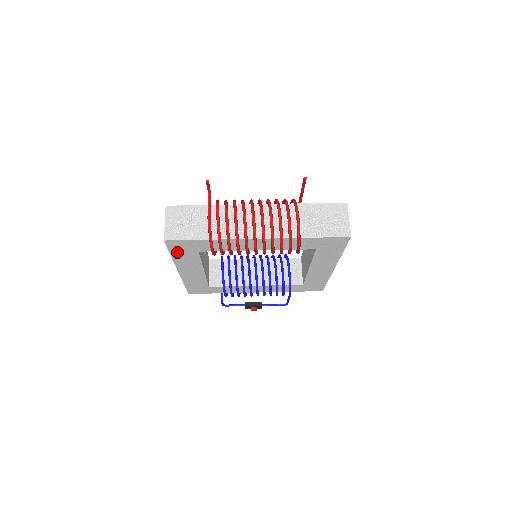
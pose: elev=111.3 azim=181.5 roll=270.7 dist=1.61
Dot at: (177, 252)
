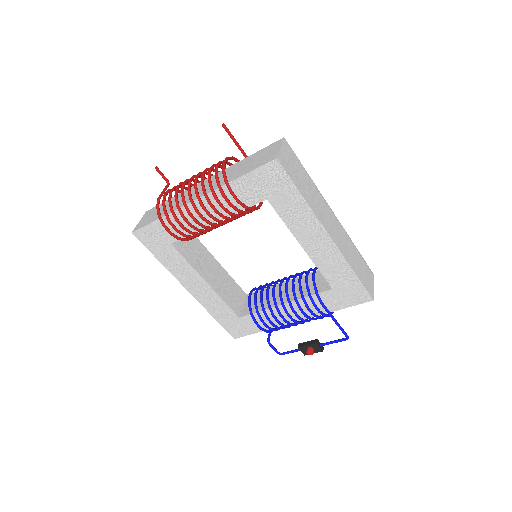
Dot at: (157, 251)
